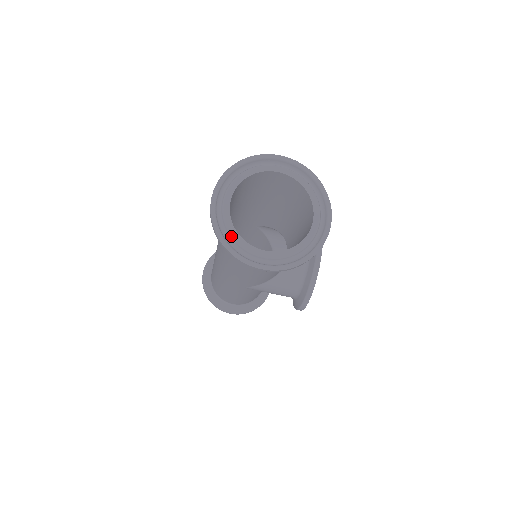
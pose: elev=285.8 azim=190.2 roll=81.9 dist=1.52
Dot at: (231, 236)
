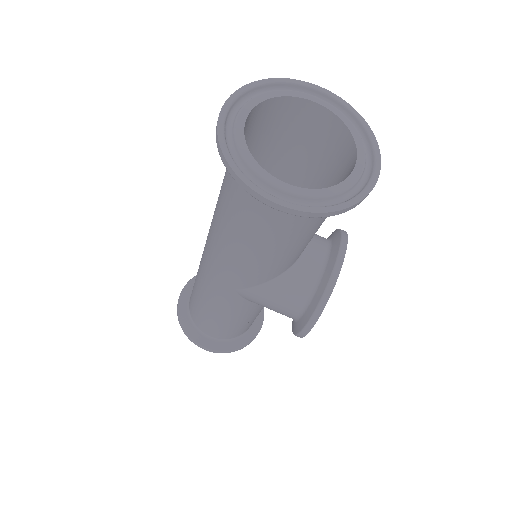
Dot at: (241, 154)
